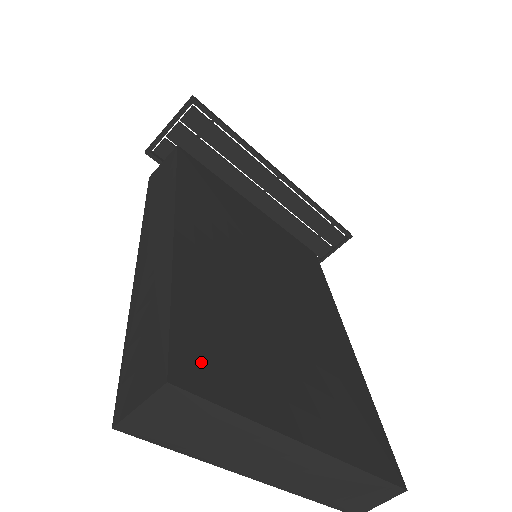
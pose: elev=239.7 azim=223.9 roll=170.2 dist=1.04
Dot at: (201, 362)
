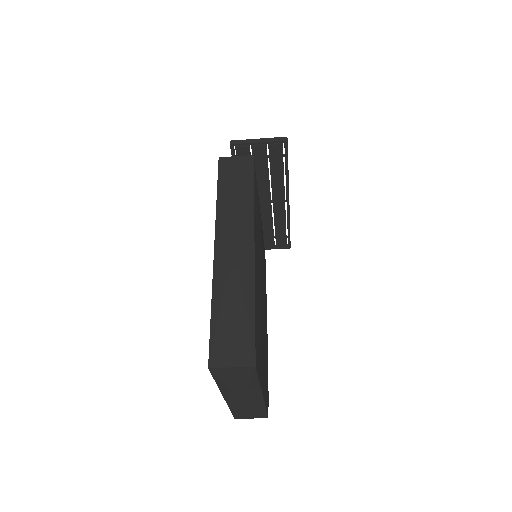
Dot at: occluded
